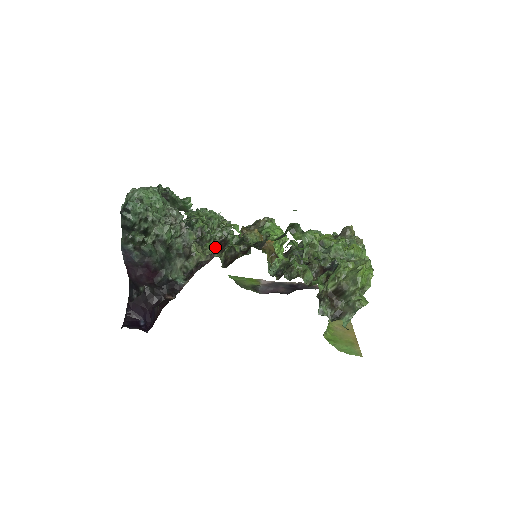
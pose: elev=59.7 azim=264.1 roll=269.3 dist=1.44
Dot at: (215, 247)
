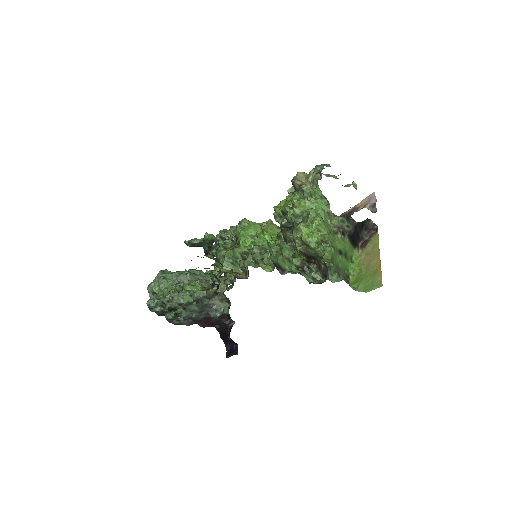
Dot at: occluded
